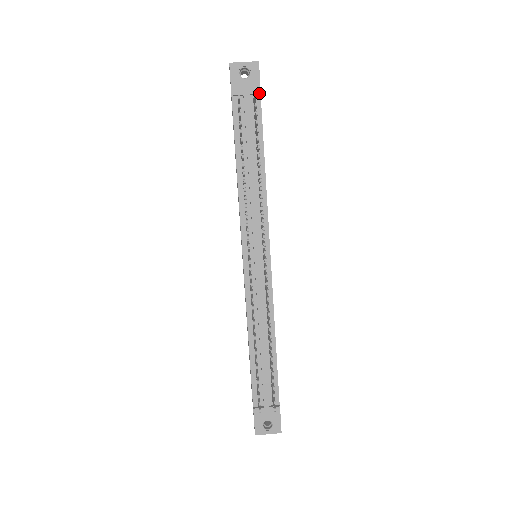
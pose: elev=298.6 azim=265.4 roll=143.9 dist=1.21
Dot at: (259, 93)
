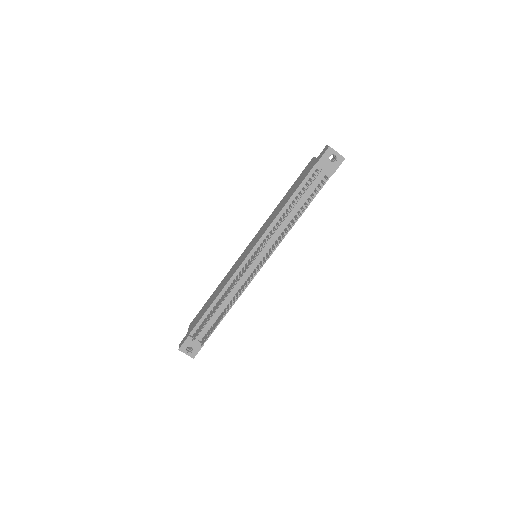
Dot at: (331, 175)
